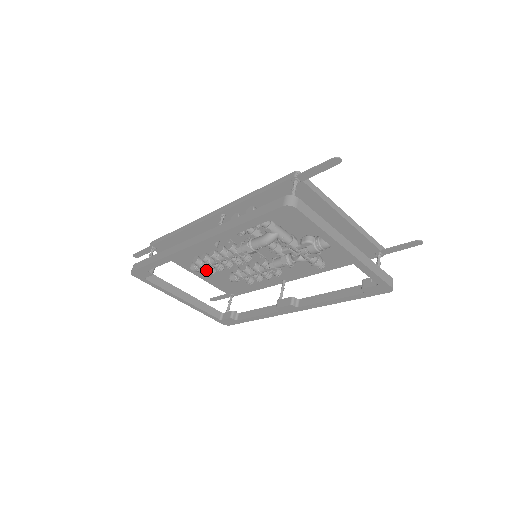
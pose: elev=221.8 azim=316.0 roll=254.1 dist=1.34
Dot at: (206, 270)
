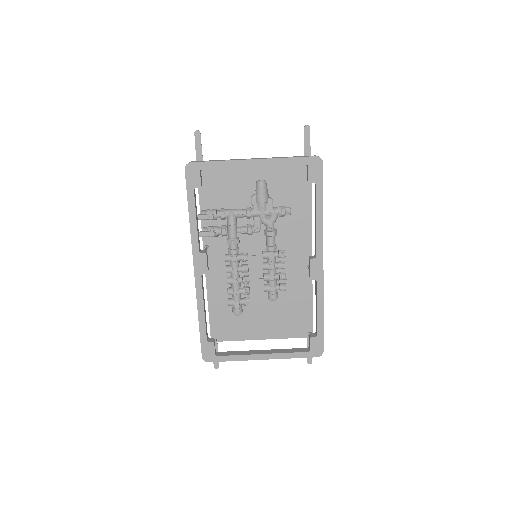
Dot at: (243, 304)
